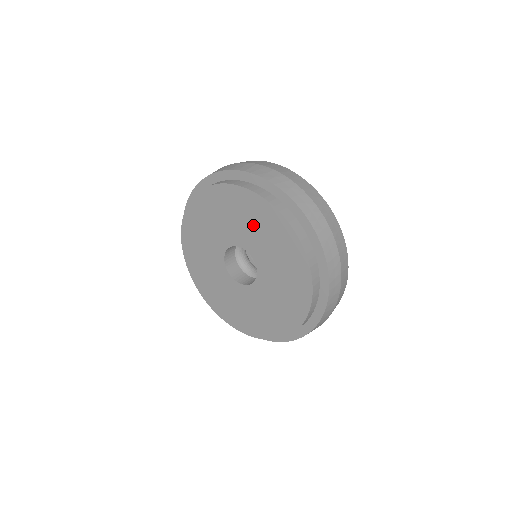
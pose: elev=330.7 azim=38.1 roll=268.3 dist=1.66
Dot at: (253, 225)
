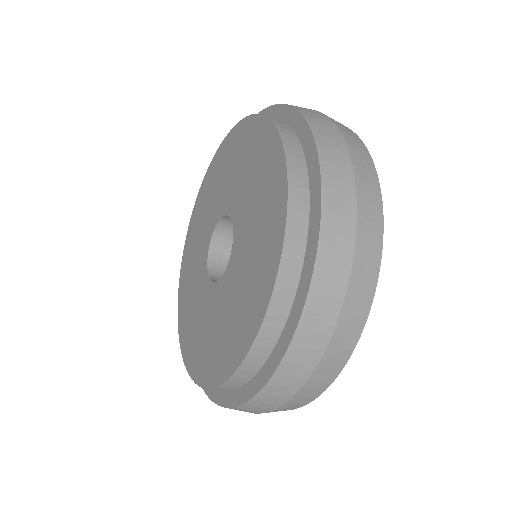
Dot at: (246, 169)
